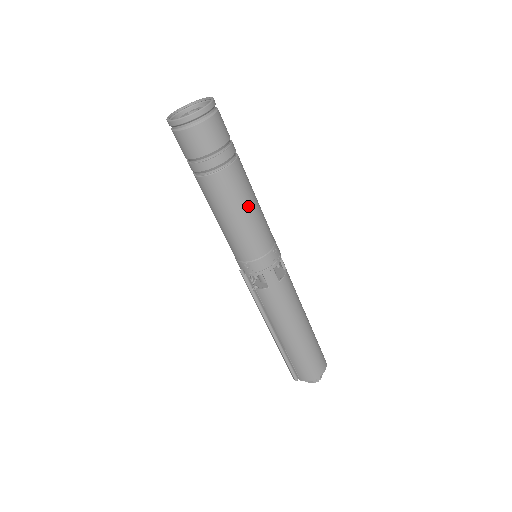
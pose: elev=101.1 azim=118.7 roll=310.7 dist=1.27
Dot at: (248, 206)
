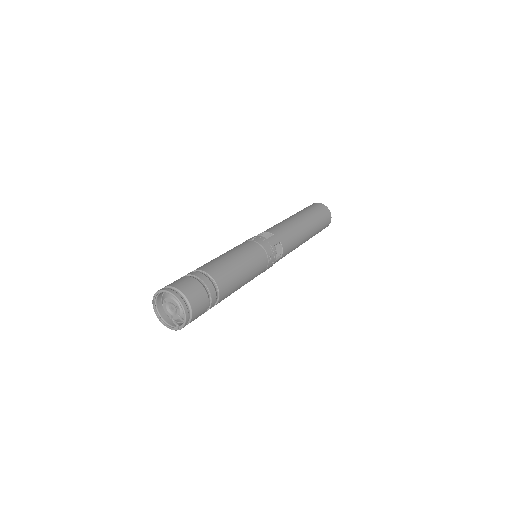
Dot at: (242, 283)
